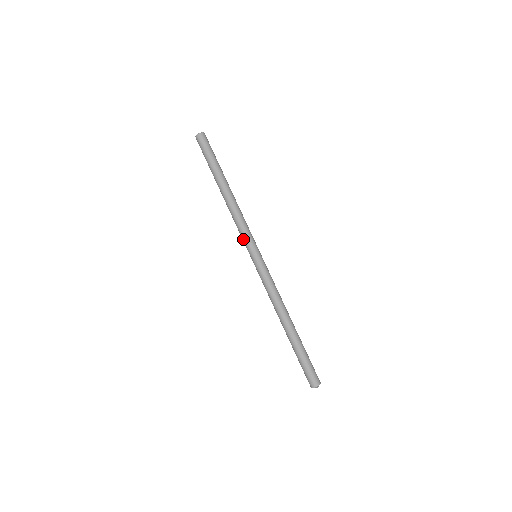
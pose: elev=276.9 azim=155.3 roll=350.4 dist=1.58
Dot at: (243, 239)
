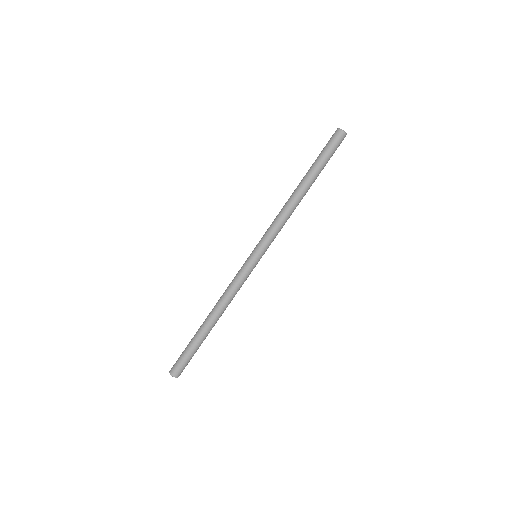
Dot at: (267, 237)
